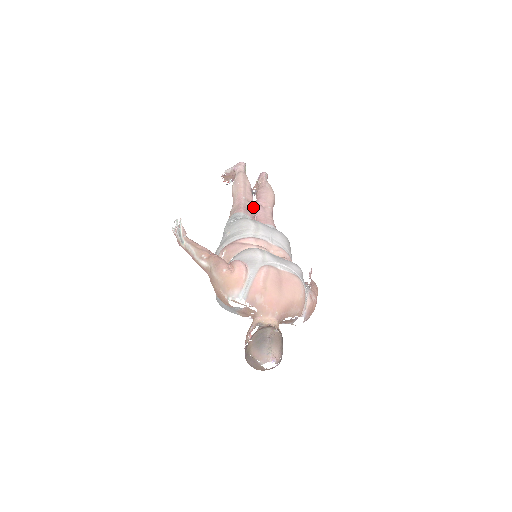
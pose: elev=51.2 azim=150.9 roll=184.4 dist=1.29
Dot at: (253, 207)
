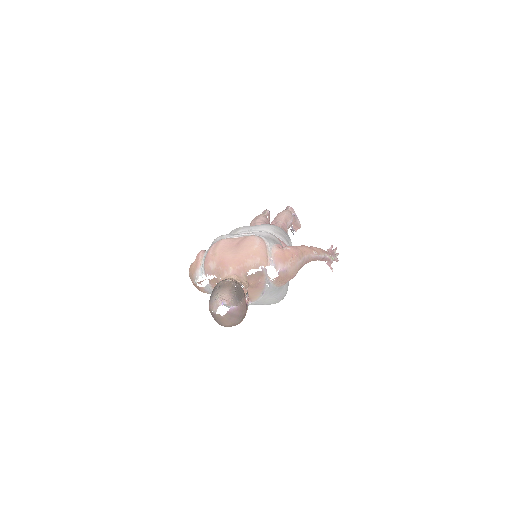
Dot at: occluded
